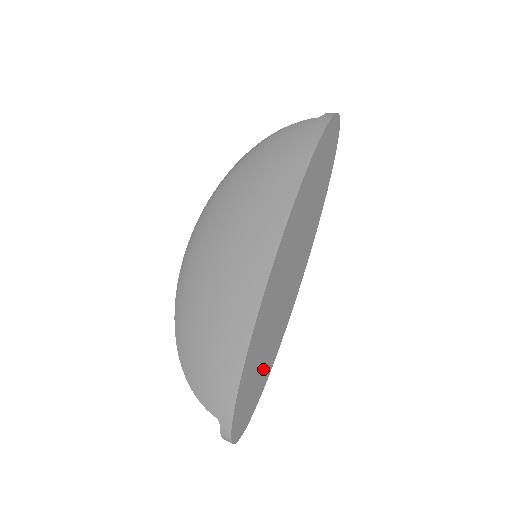
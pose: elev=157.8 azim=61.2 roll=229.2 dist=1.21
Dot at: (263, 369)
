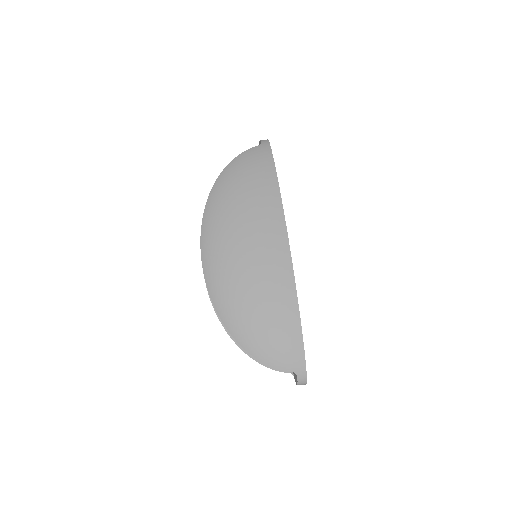
Dot at: occluded
